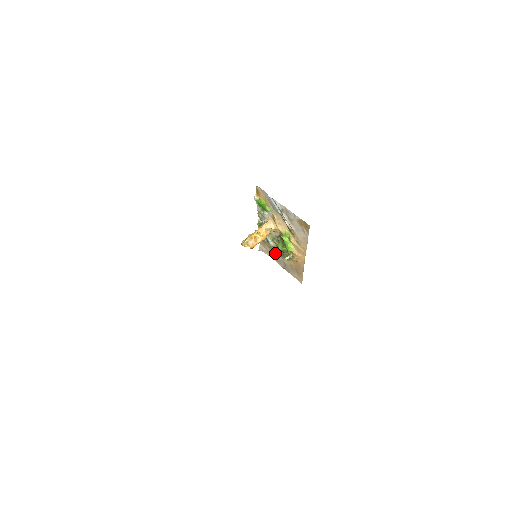
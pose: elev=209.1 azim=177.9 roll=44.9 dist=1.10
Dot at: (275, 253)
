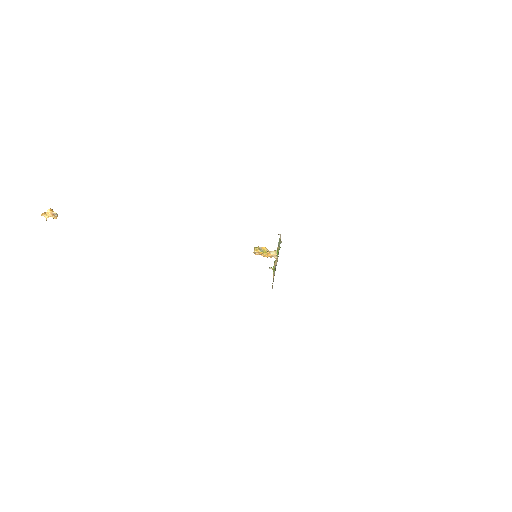
Dot at: occluded
